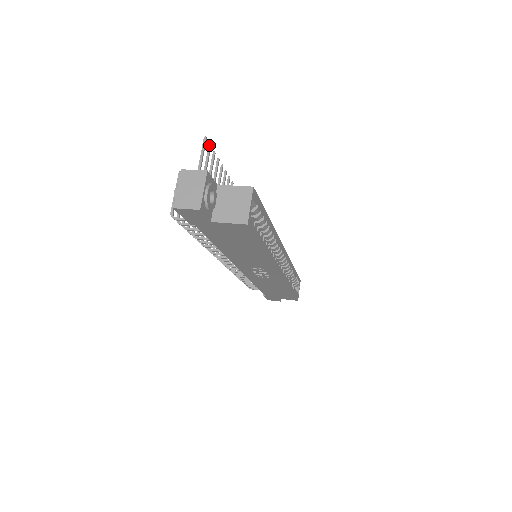
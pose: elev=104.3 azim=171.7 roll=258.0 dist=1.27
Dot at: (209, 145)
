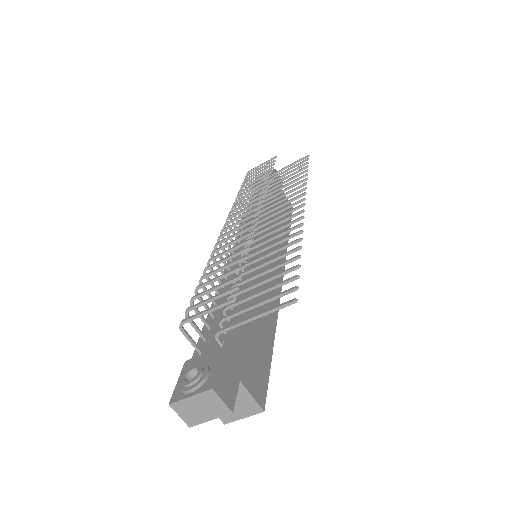
Dot at: (296, 289)
